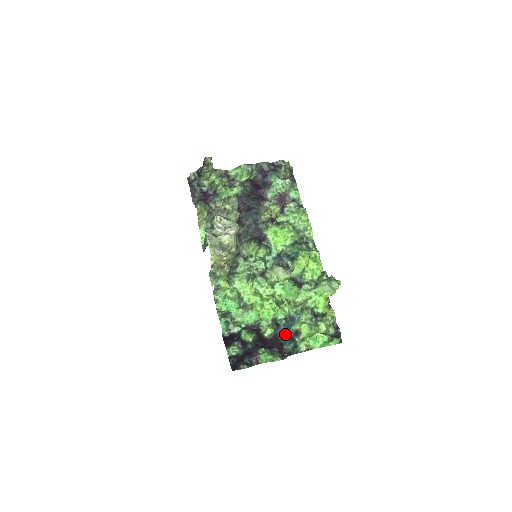
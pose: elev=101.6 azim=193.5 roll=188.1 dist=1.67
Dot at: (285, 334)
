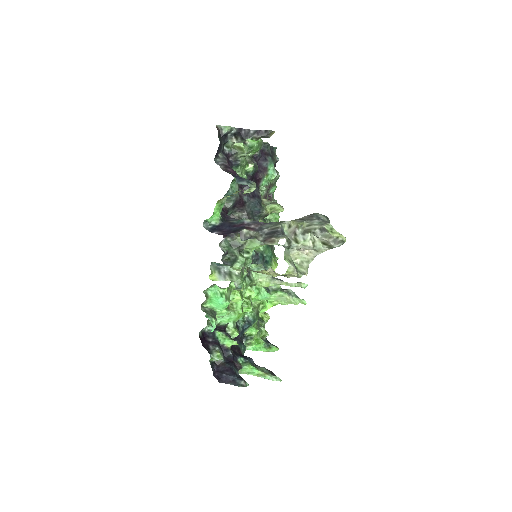
Dot at: (240, 337)
